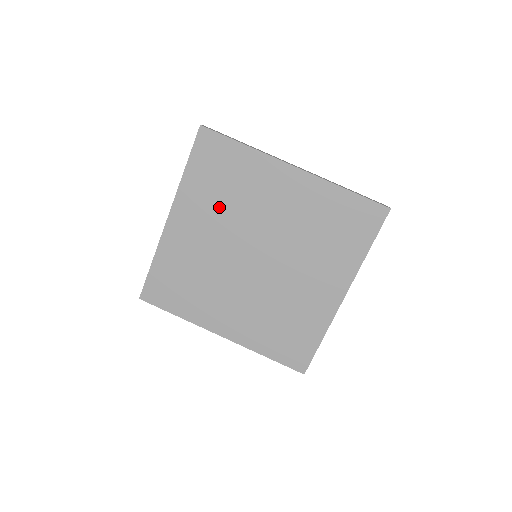
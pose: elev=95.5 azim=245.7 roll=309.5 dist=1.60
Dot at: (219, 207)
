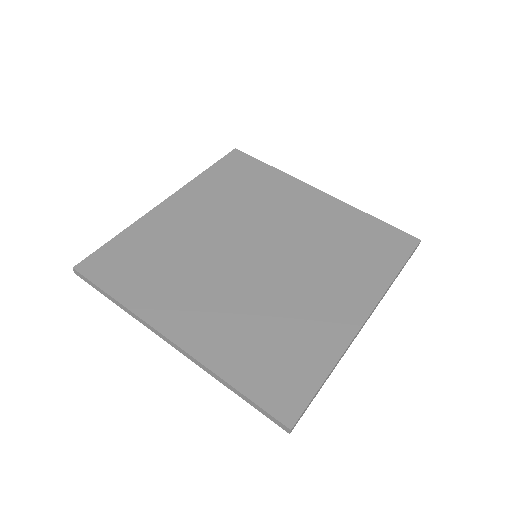
Dot at: (229, 203)
